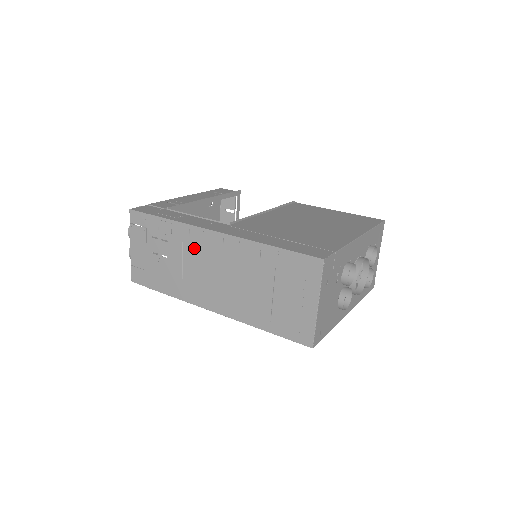
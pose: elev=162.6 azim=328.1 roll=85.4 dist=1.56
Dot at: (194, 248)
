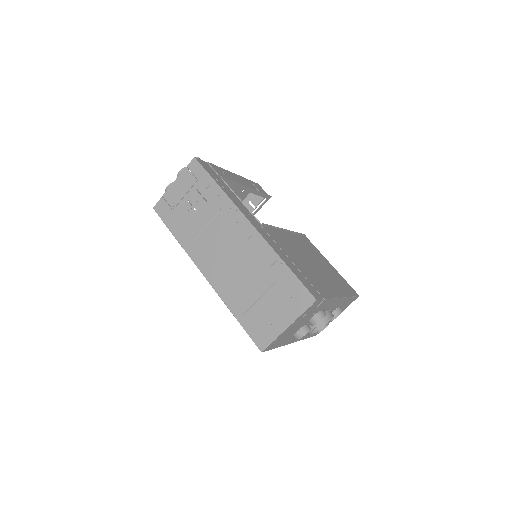
Dot at: (225, 222)
